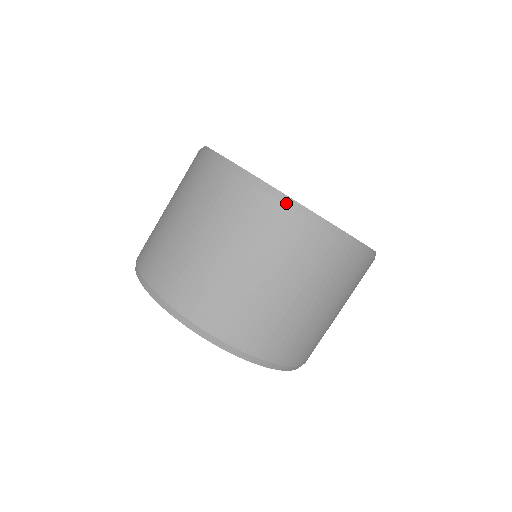
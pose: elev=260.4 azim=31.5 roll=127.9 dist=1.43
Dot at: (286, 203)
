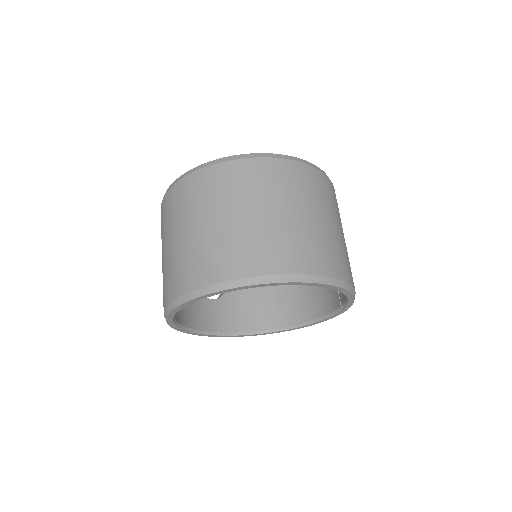
Dot at: (324, 173)
